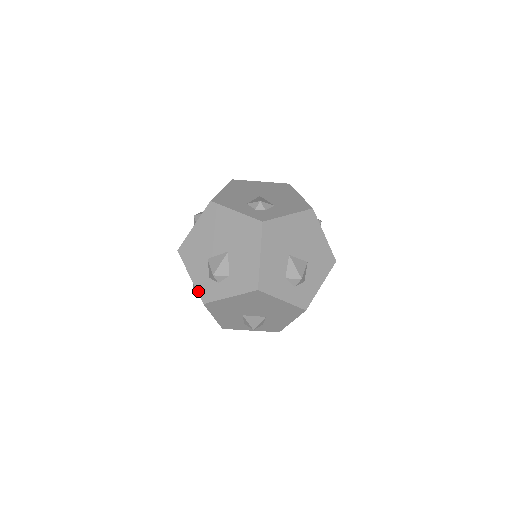
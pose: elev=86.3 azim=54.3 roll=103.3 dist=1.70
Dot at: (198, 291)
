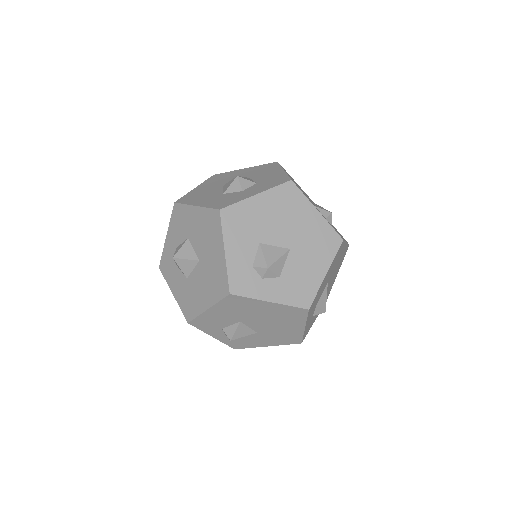
Dot at: (229, 275)
